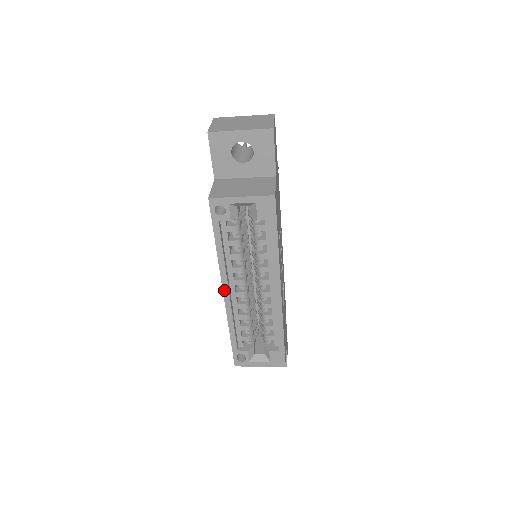
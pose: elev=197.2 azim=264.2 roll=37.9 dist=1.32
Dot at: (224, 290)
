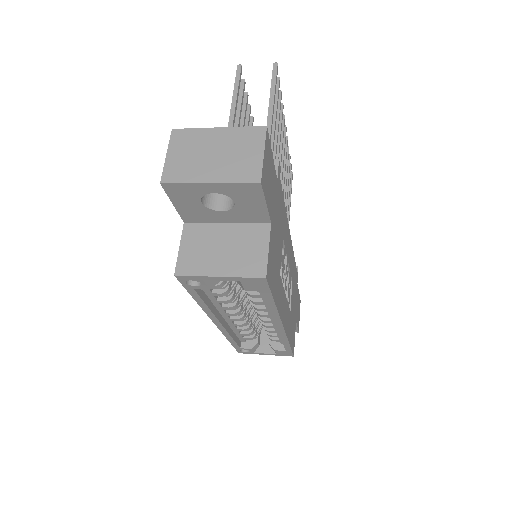
Dot at: (215, 323)
